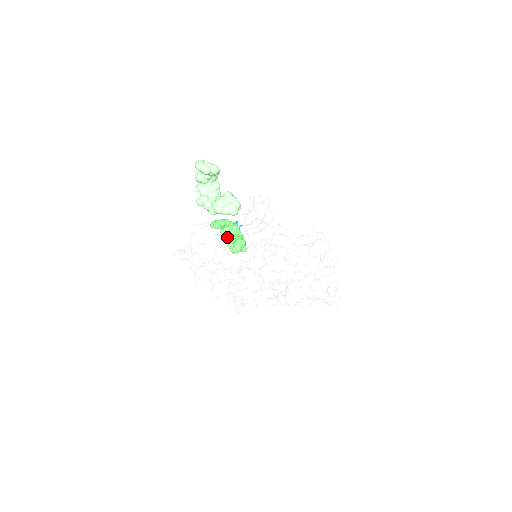
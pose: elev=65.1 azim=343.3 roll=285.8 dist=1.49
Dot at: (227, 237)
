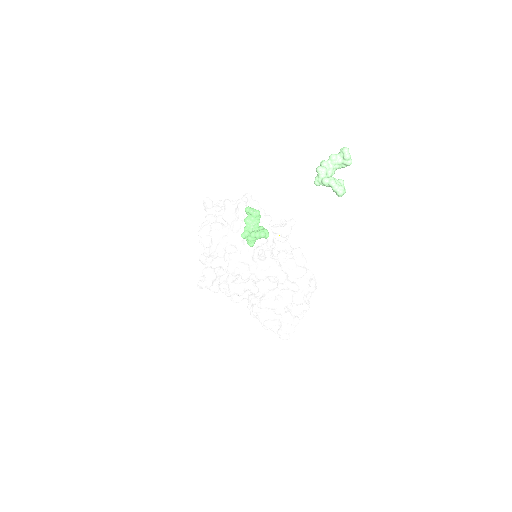
Dot at: occluded
